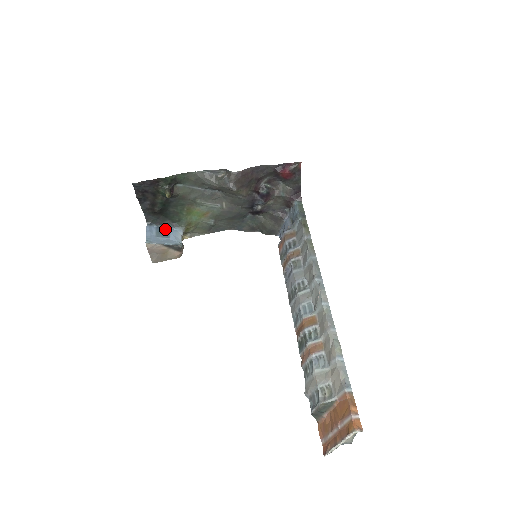
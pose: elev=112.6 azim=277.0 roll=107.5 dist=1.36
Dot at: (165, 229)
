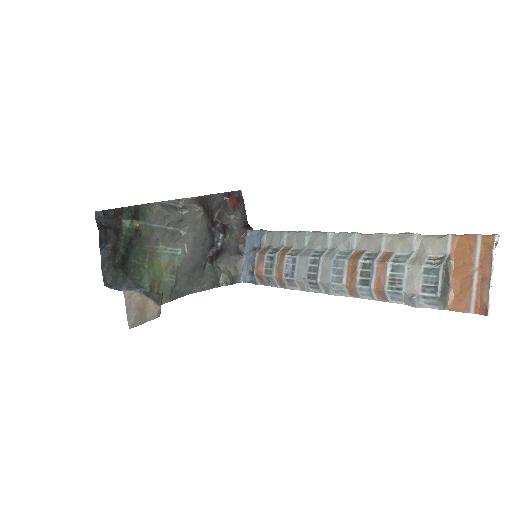
Dot at: occluded
